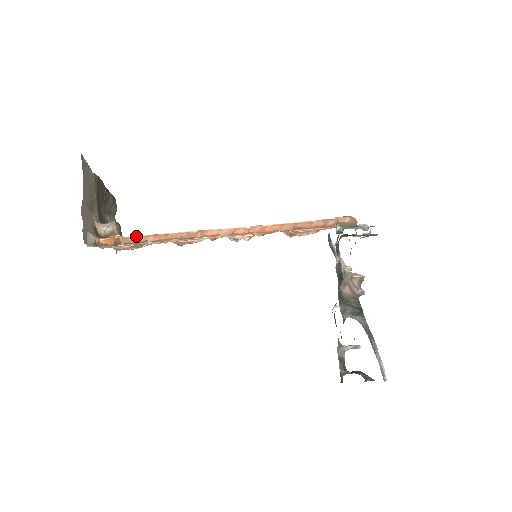
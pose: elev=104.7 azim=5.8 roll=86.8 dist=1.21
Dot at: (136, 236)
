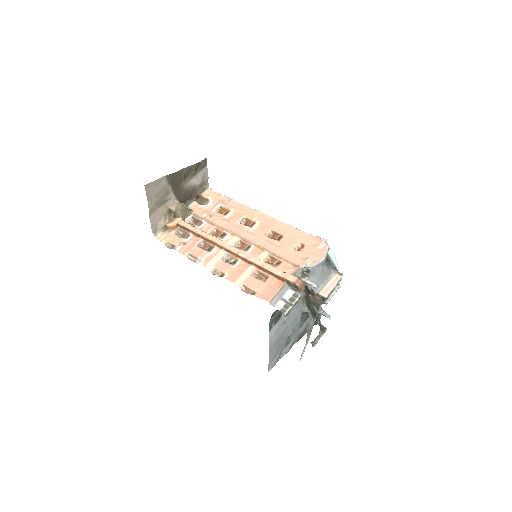
Dot at: (185, 227)
